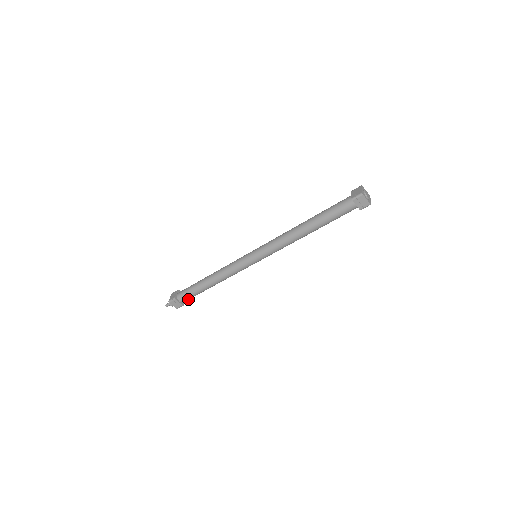
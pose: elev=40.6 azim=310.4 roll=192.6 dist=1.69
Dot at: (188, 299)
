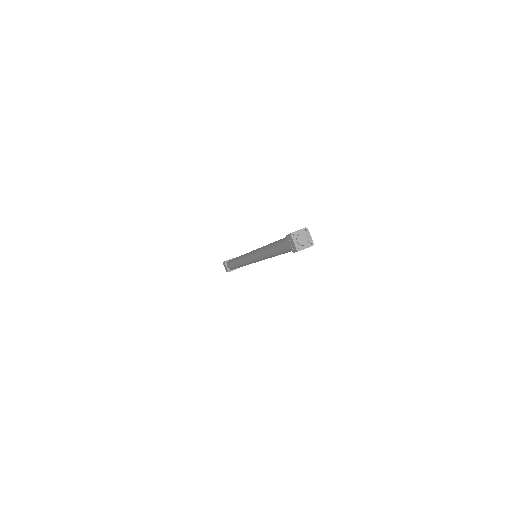
Dot at: occluded
